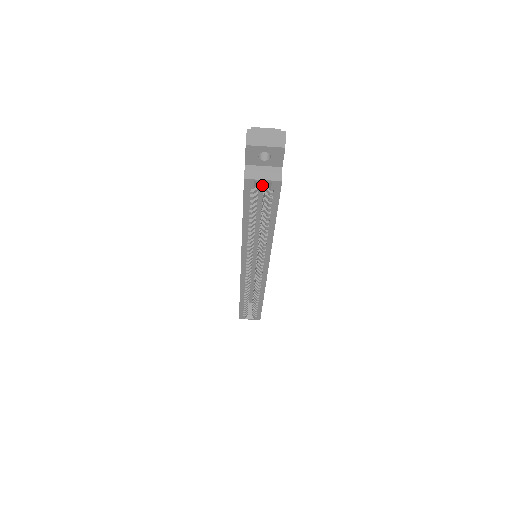
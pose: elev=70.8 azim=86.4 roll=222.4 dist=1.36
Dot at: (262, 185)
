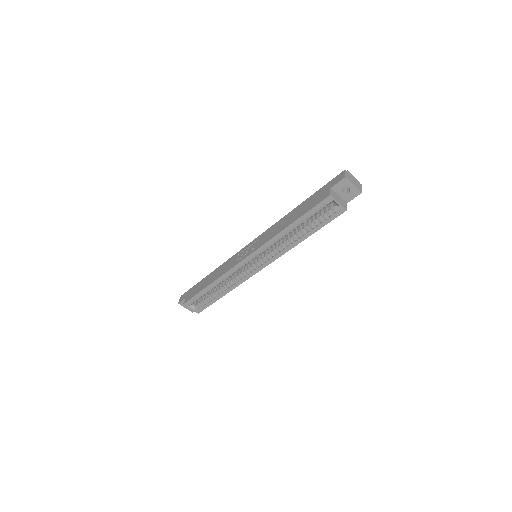
Dot at: occluded
